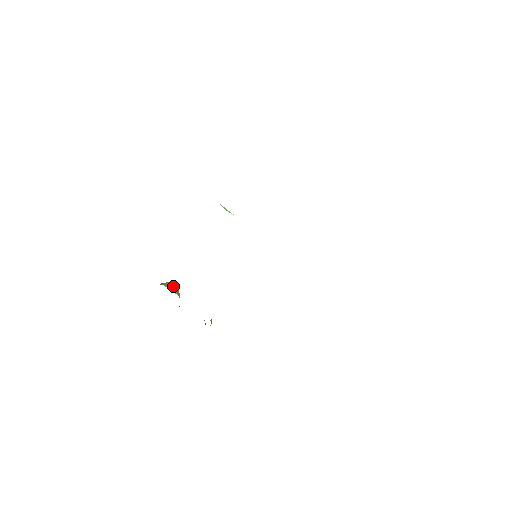
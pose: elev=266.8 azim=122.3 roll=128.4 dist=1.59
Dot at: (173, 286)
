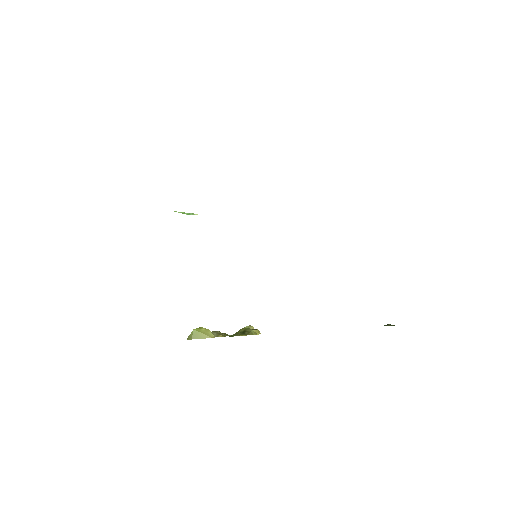
Dot at: (200, 331)
